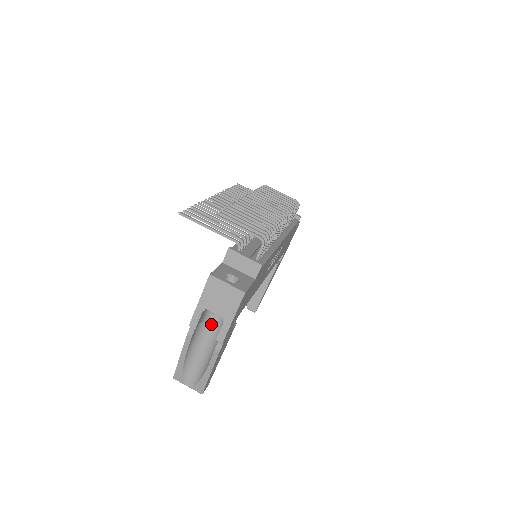
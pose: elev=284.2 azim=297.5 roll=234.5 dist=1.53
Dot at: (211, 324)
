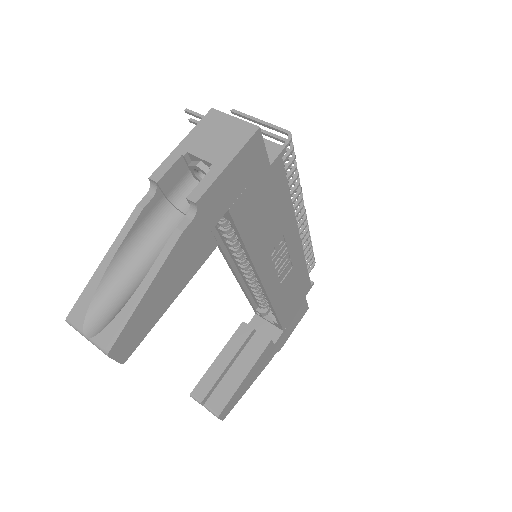
Dot at: (179, 218)
